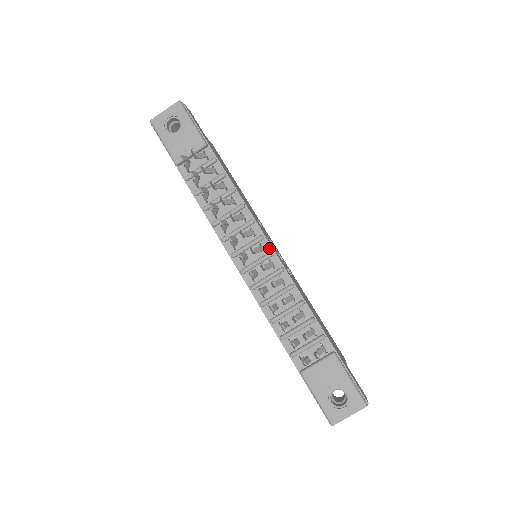
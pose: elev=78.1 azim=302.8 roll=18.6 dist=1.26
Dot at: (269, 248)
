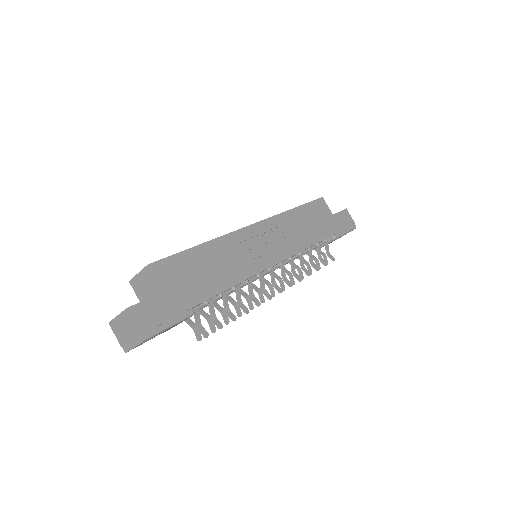
Dot at: (276, 265)
